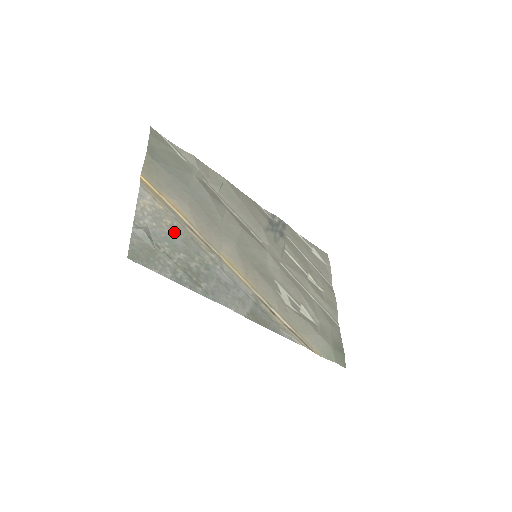
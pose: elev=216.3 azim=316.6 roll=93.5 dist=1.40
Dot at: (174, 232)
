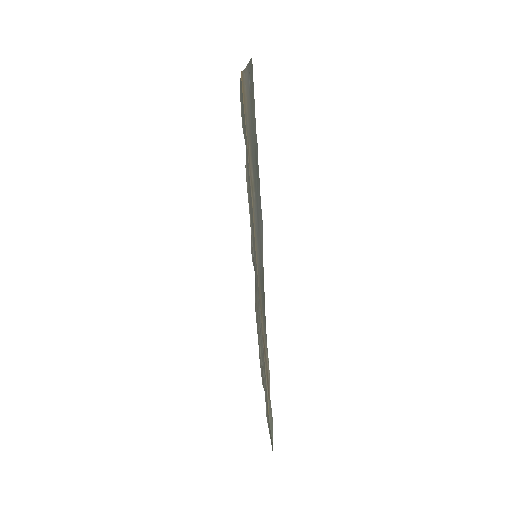
Dot at: (250, 127)
